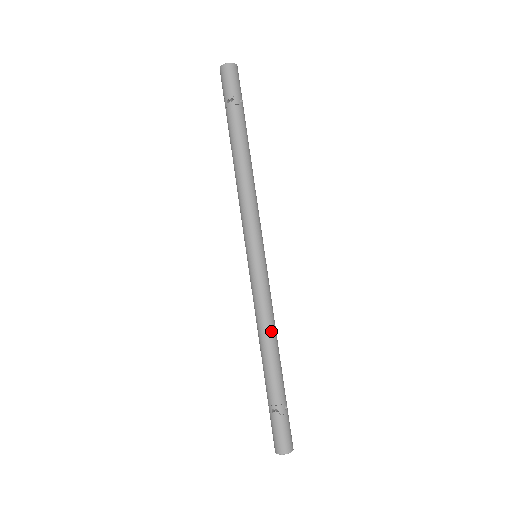
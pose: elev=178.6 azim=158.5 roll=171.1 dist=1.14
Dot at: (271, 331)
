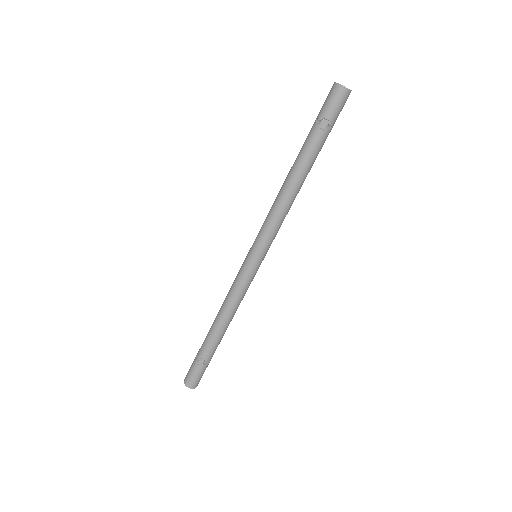
Dot at: (227, 313)
